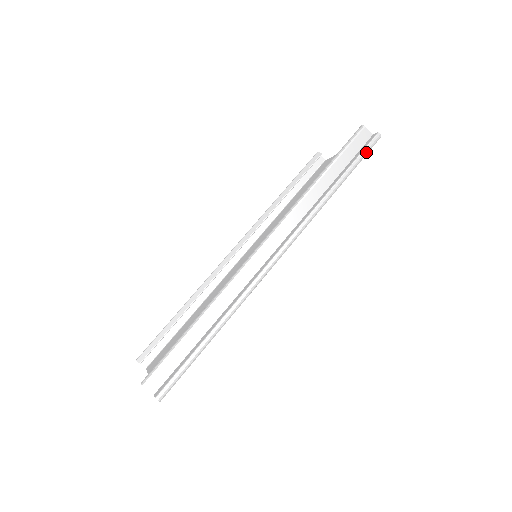
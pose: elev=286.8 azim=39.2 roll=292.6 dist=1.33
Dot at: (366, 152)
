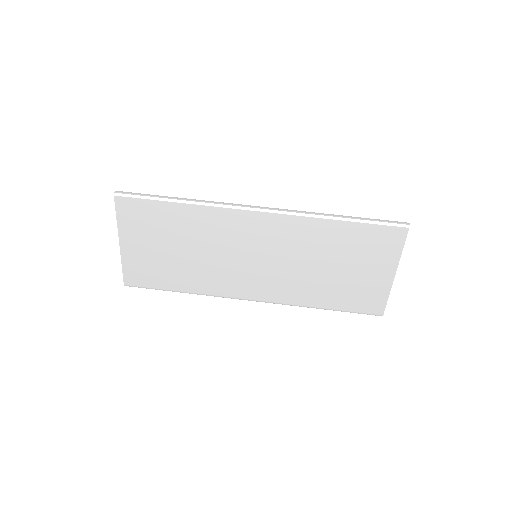
Dot at: (386, 222)
